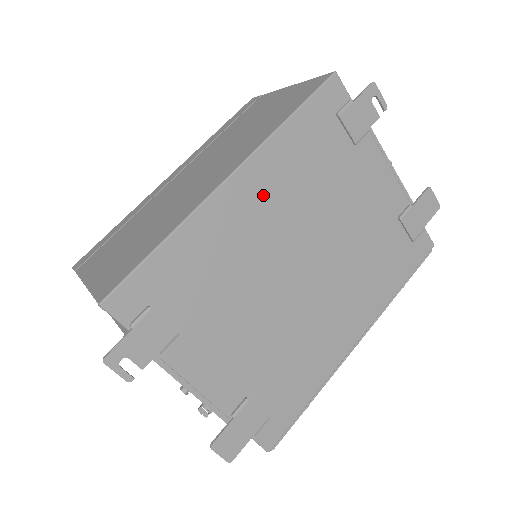
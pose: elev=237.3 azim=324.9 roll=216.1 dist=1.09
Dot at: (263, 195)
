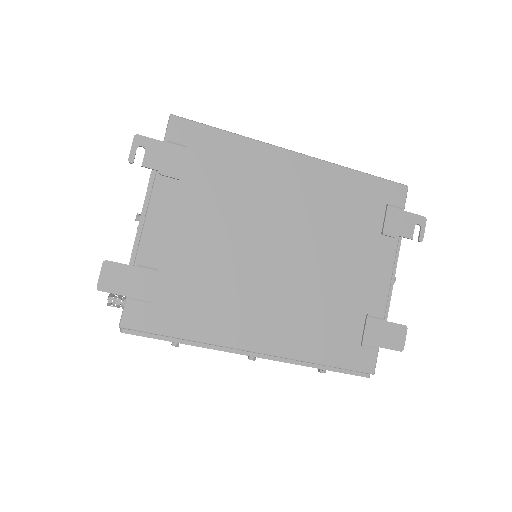
Dot at: (303, 184)
